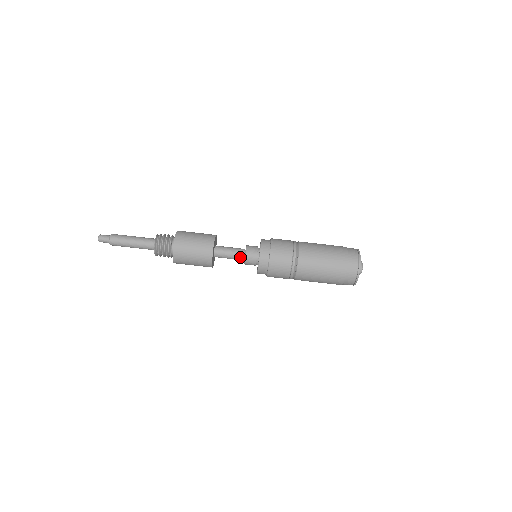
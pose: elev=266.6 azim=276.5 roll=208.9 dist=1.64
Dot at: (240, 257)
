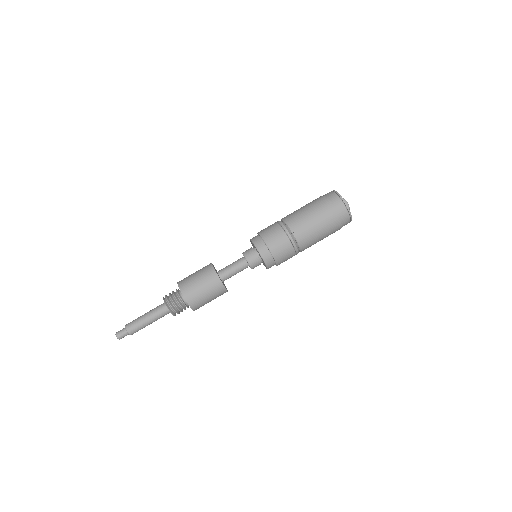
Dot at: (243, 265)
